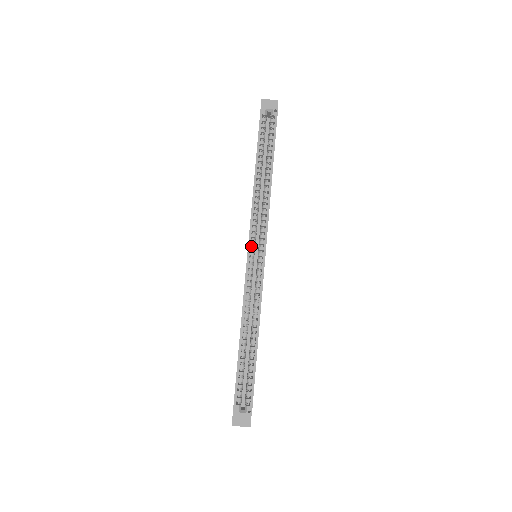
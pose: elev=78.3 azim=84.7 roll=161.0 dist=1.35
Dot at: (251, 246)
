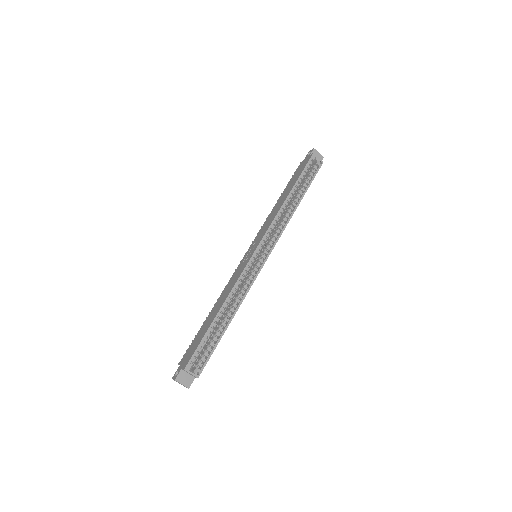
Dot at: (260, 246)
